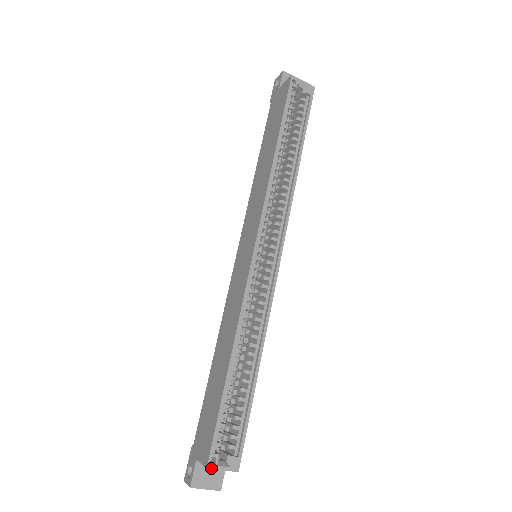
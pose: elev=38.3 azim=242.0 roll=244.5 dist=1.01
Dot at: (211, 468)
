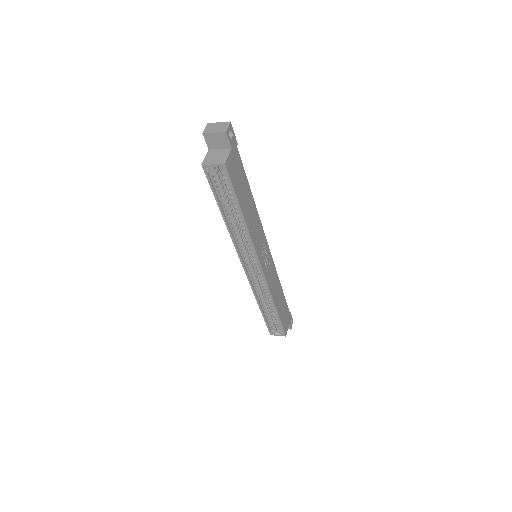
Dot at: occluded
